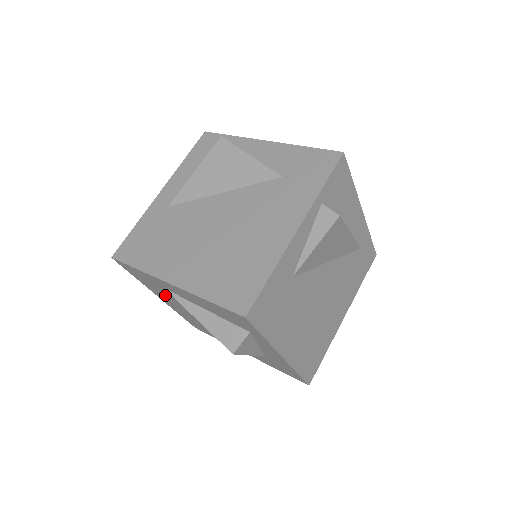
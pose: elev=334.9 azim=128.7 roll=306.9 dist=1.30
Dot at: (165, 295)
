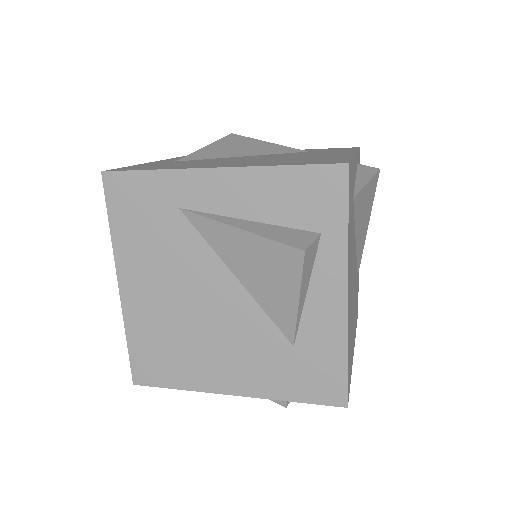
Dot at: (153, 251)
